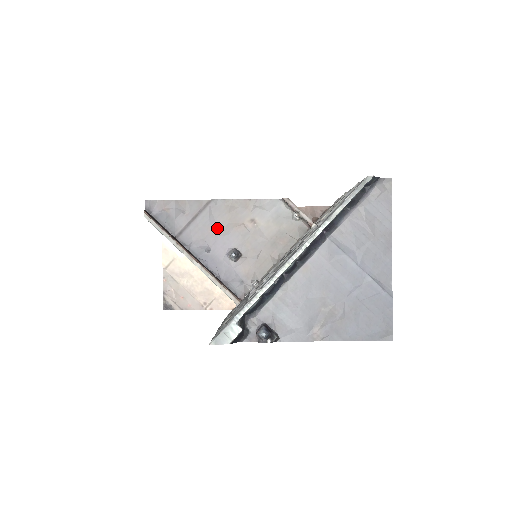
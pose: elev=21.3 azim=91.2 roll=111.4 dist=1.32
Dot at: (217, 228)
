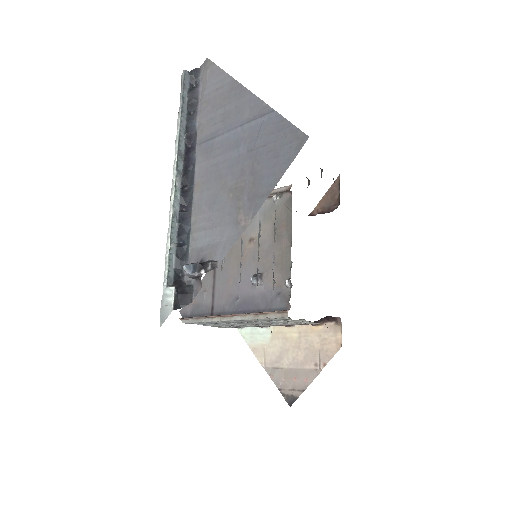
Dot at: (232, 275)
